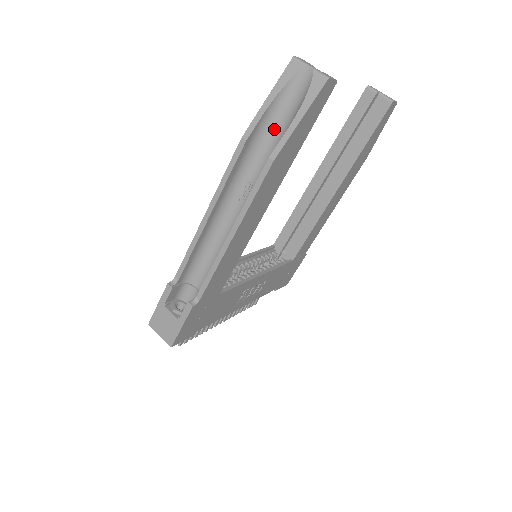
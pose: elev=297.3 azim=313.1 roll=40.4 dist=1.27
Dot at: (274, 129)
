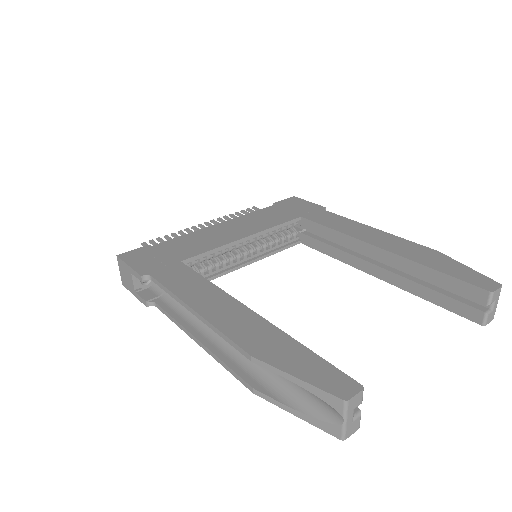
Dot at: occluded
